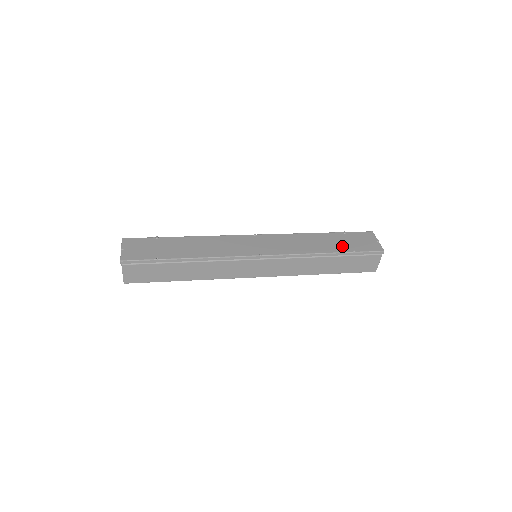
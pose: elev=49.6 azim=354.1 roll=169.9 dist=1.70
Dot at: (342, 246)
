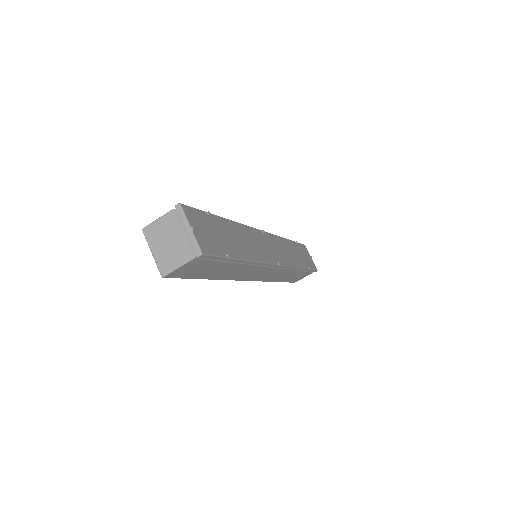
Dot at: (303, 261)
